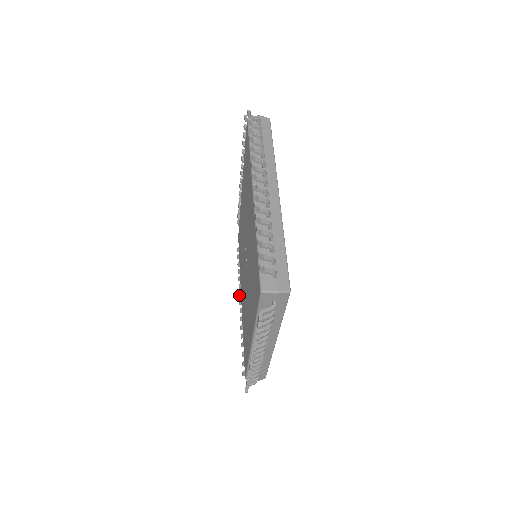
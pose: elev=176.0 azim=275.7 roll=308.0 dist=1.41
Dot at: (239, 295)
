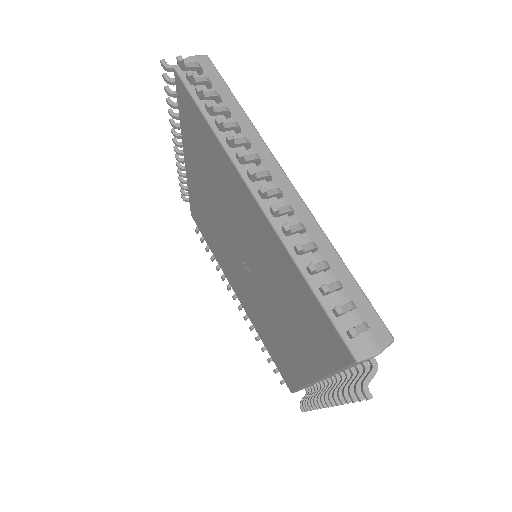
Dot at: (228, 289)
